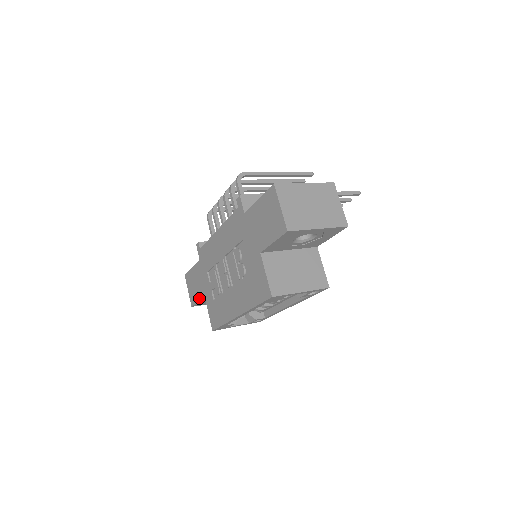
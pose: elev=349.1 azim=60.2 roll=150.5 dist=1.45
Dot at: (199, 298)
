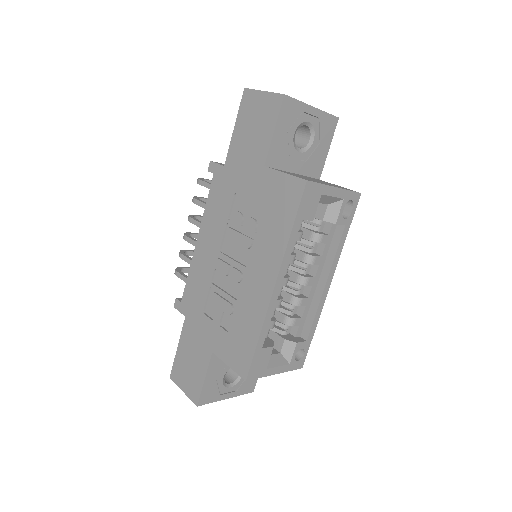
Dot at: (204, 370)
